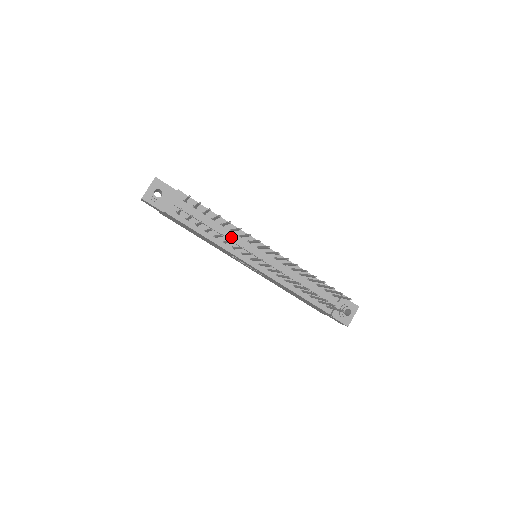
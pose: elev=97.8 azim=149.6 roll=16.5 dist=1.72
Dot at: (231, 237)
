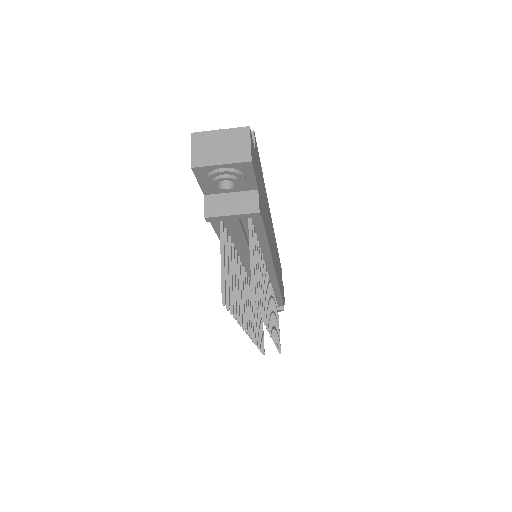
Dot at: occluded
